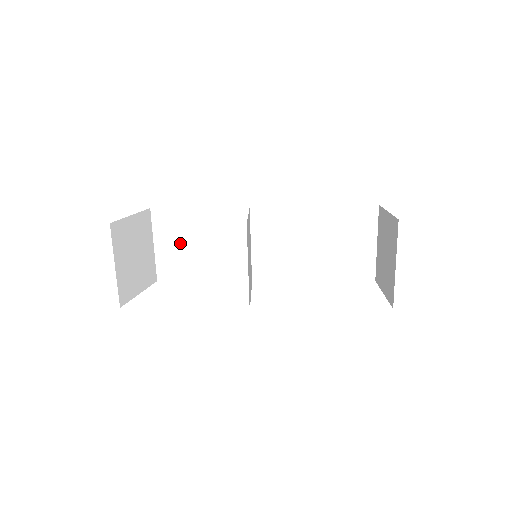
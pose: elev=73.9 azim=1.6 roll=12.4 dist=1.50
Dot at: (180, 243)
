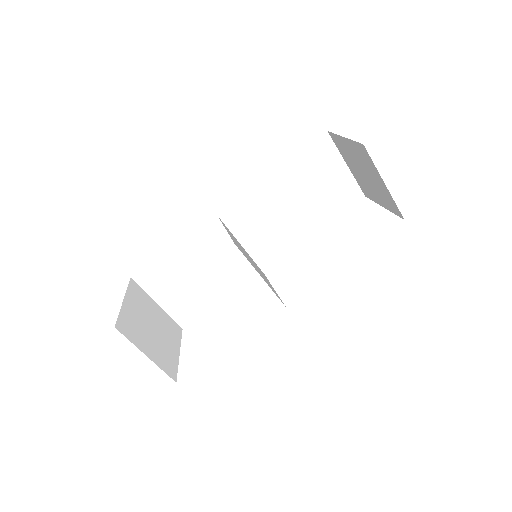
Dot at: (179, 287)
